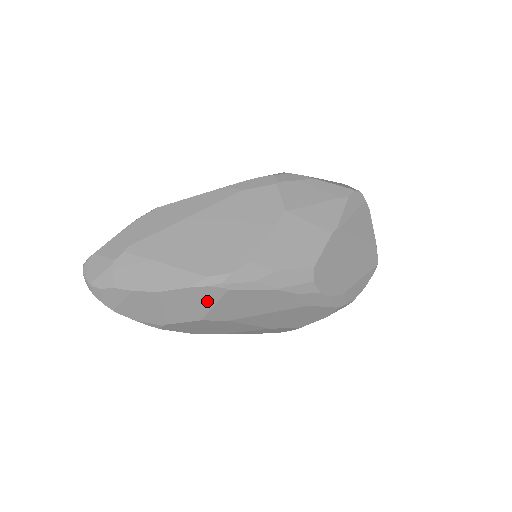
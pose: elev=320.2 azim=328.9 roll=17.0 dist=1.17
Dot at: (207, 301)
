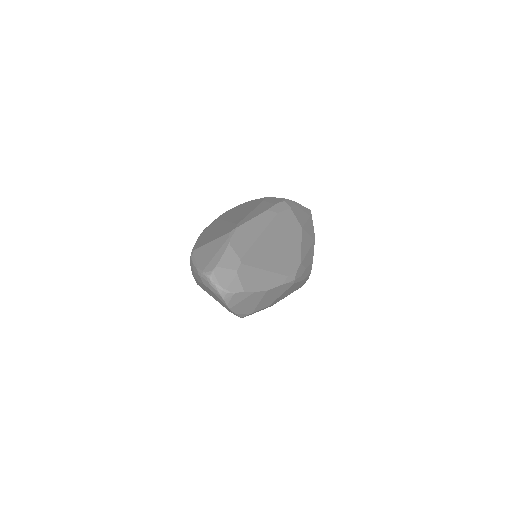
Dot at: (281, 293)
